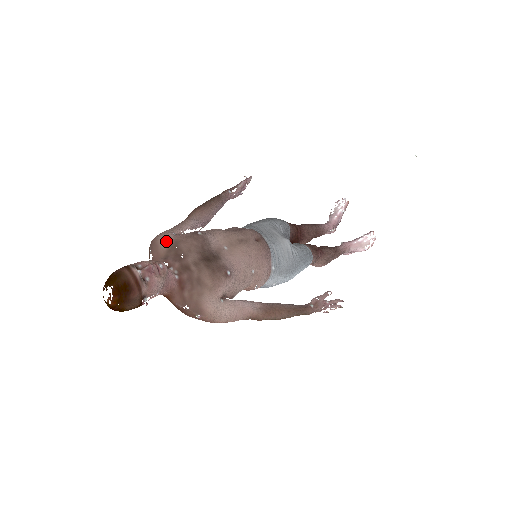
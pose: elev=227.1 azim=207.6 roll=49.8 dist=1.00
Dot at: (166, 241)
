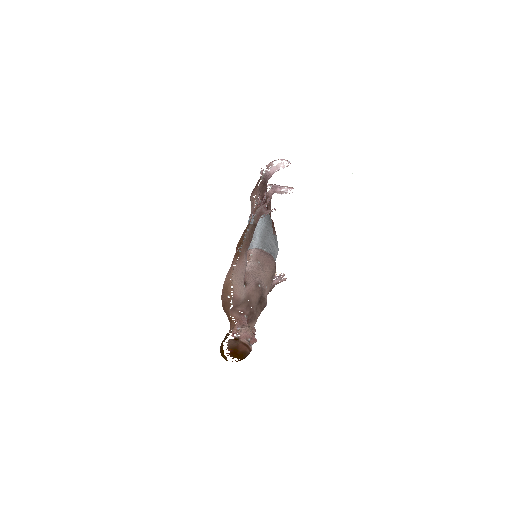
Dot at: (244, 297)
